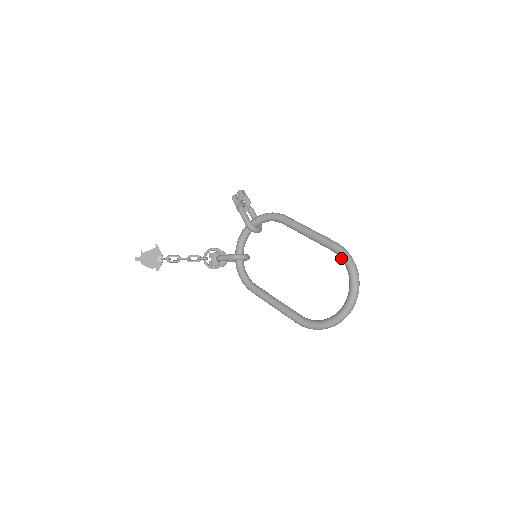
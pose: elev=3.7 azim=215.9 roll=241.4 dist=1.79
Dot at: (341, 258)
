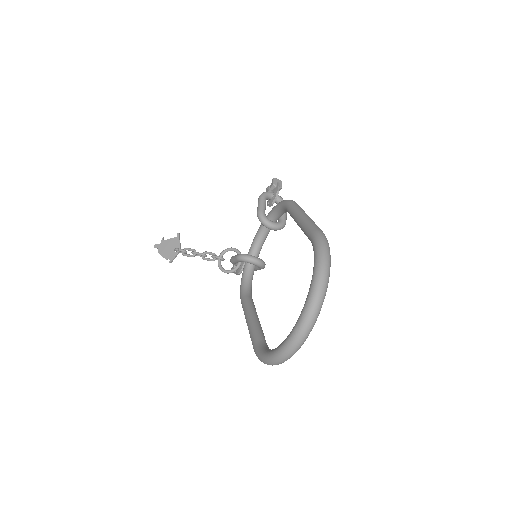
Dot at: occluded
